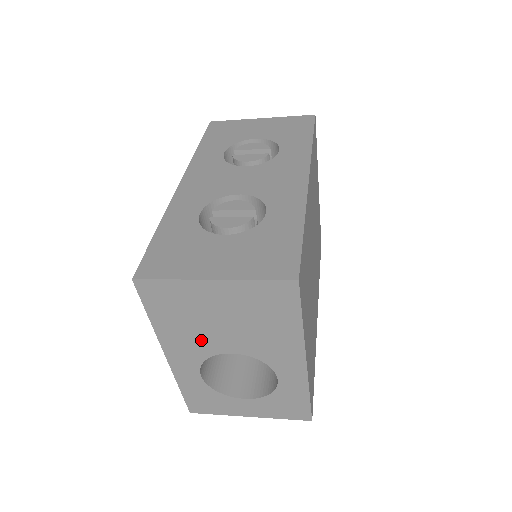
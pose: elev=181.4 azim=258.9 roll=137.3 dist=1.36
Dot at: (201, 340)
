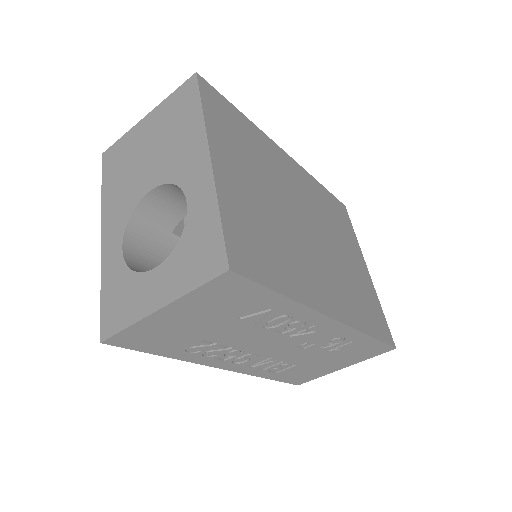
Dot at: (130, 190)
